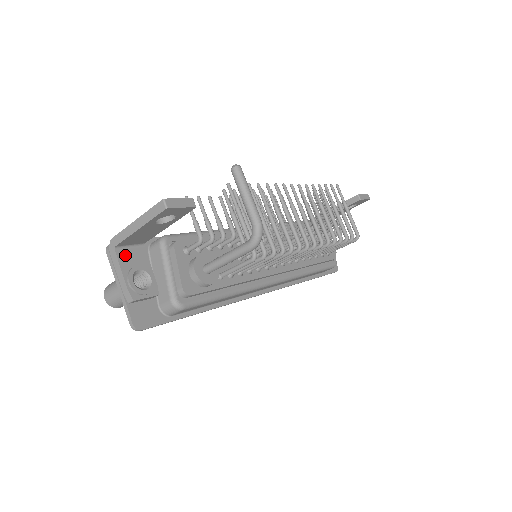
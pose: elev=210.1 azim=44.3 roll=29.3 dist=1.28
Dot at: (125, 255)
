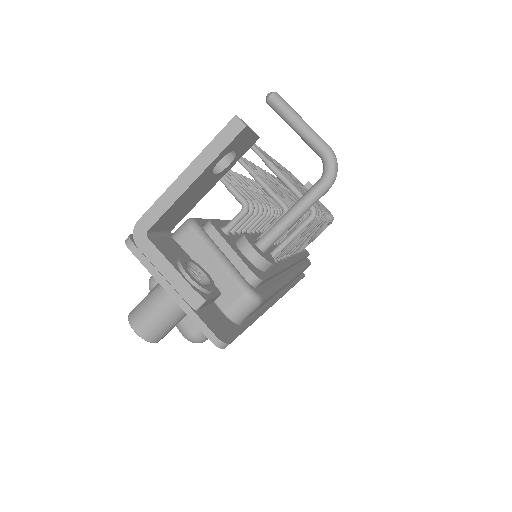
Dot at: (161, 245)
